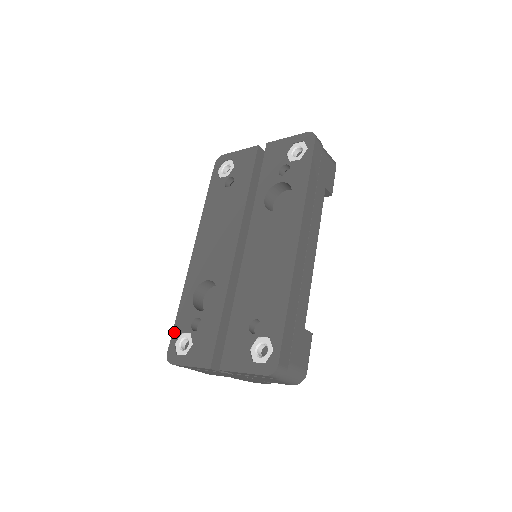
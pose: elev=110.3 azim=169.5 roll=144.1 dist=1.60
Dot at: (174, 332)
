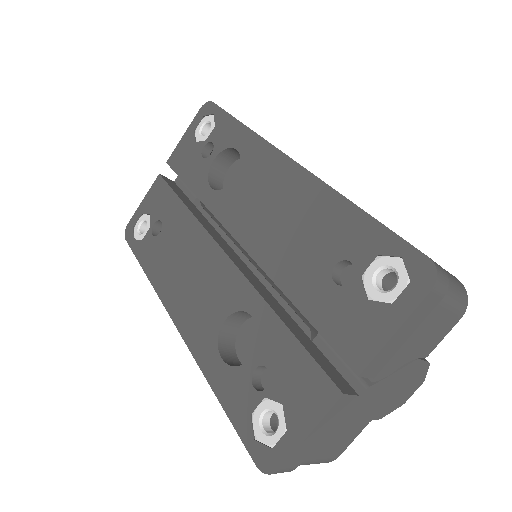
Dot at: (239, 428)
